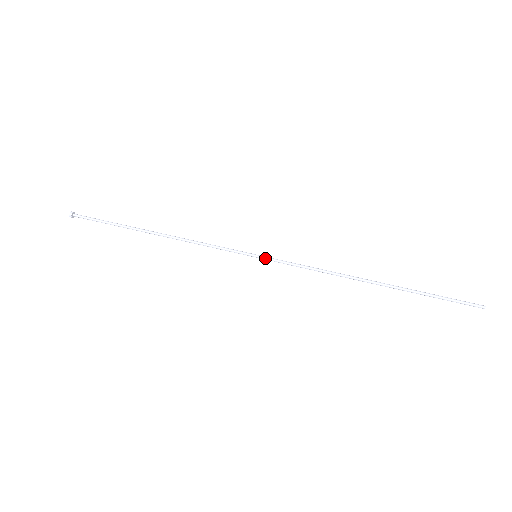
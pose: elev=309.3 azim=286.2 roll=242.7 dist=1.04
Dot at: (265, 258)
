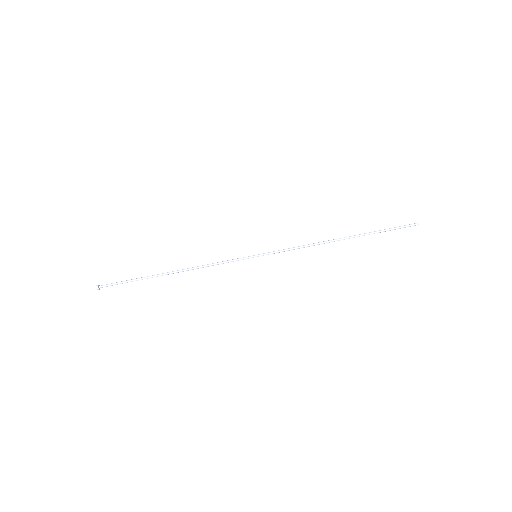
Dot at: (263, 255)
